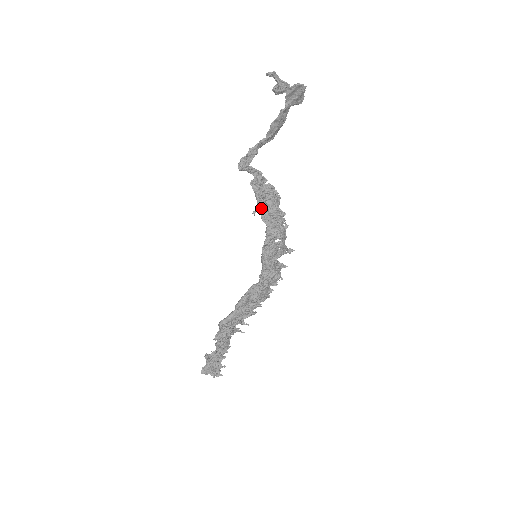
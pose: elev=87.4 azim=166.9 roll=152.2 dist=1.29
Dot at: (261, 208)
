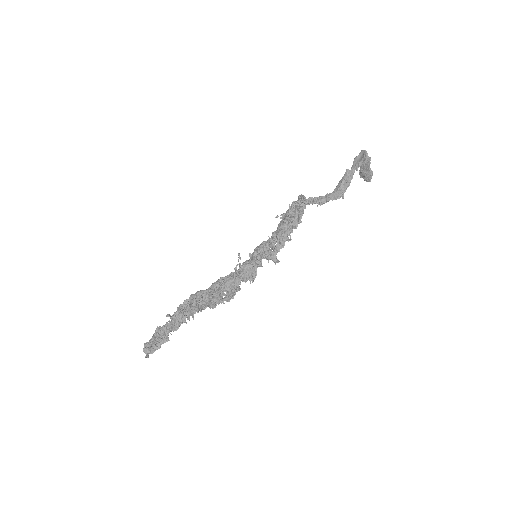
Dot at: (285, 216)
